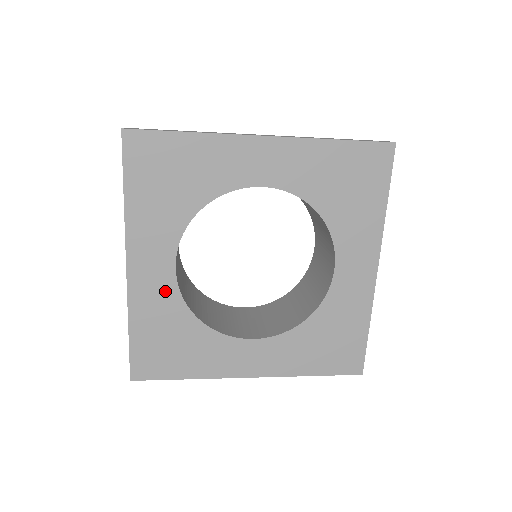
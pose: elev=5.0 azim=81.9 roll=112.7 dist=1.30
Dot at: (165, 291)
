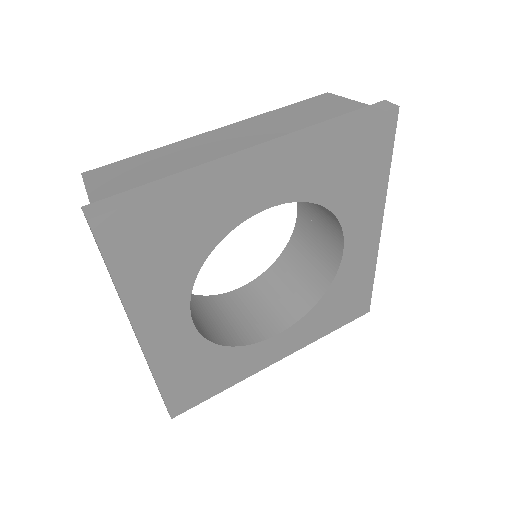
Dot at: (186, 342)
